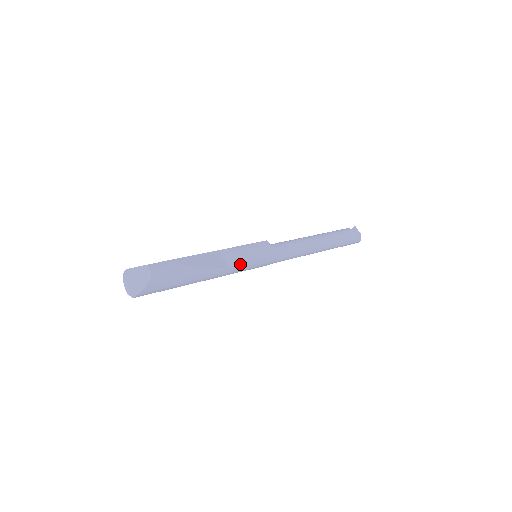
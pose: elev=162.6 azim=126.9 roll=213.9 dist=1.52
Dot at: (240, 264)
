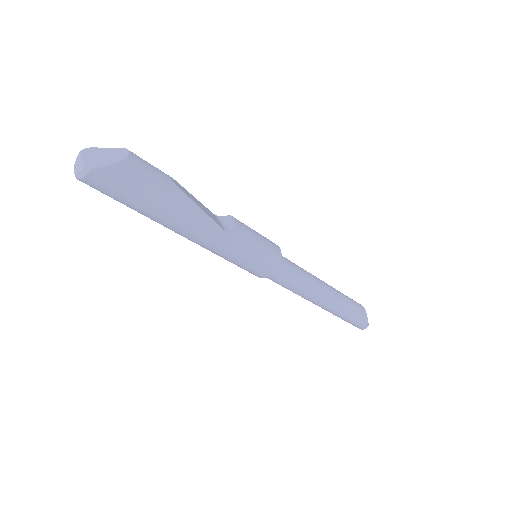
Dot at: (240, 240)
